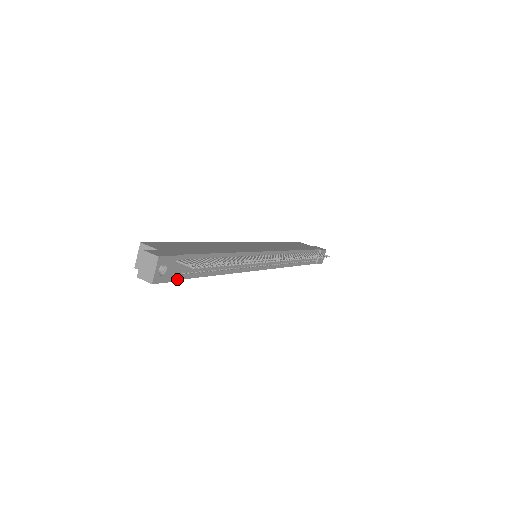
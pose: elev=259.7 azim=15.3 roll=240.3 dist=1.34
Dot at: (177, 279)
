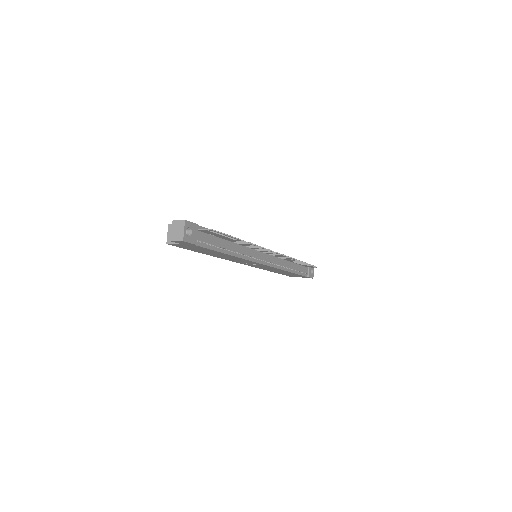
Dot at: (200, 246)
